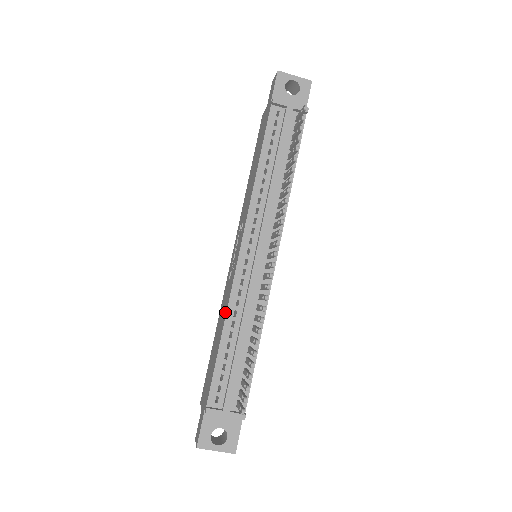
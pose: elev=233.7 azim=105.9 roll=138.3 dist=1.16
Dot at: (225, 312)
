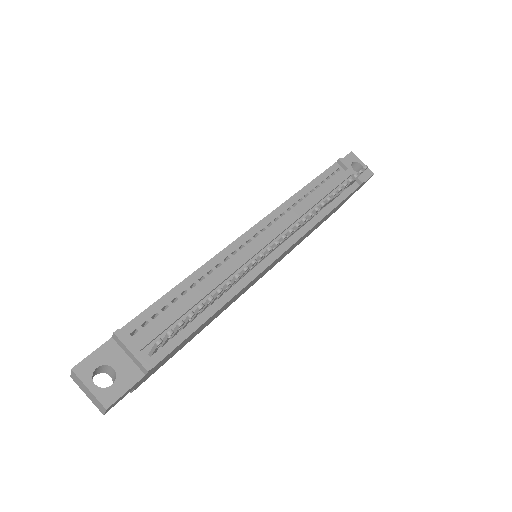
Dot at: (200, 268)
